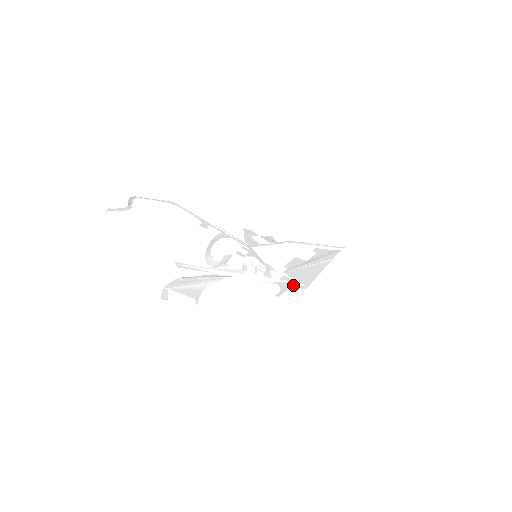
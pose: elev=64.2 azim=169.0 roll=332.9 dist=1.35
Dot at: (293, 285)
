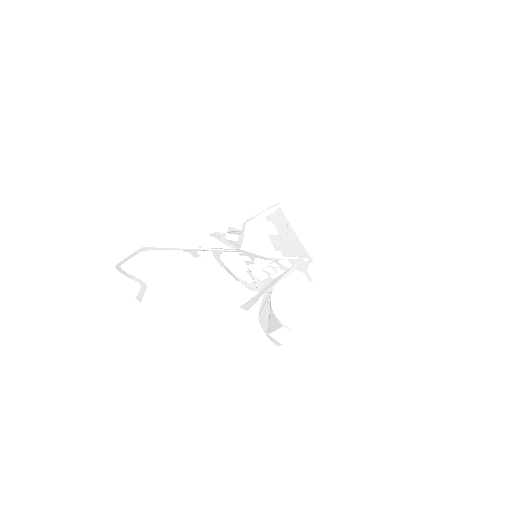
Dot at: (304, 264)
